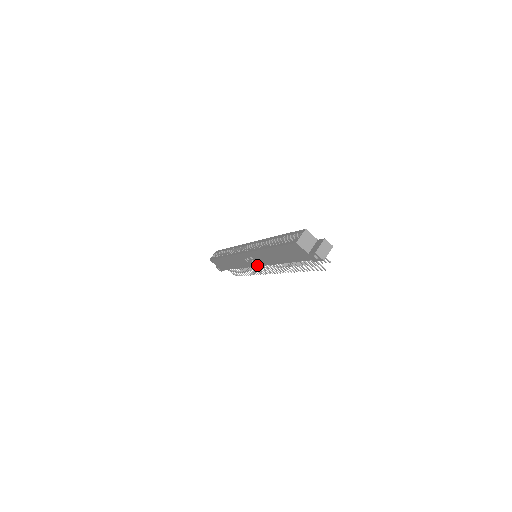
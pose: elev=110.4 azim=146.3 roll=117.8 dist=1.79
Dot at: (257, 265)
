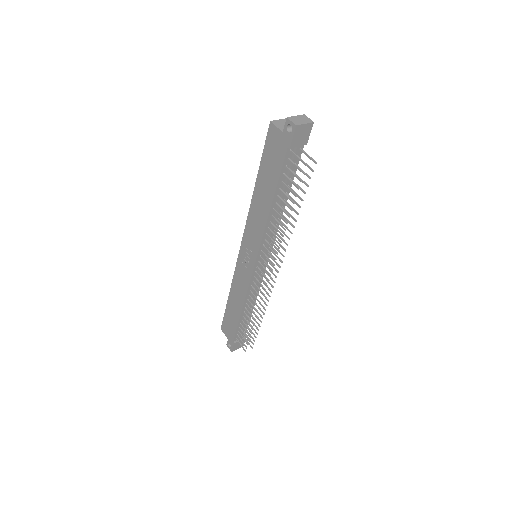
Dot at: (253, 263)
